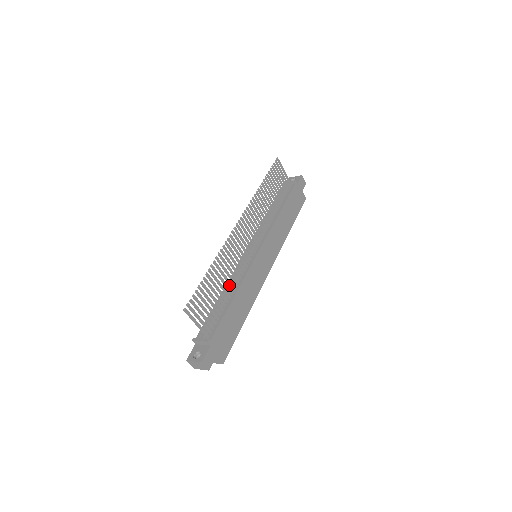
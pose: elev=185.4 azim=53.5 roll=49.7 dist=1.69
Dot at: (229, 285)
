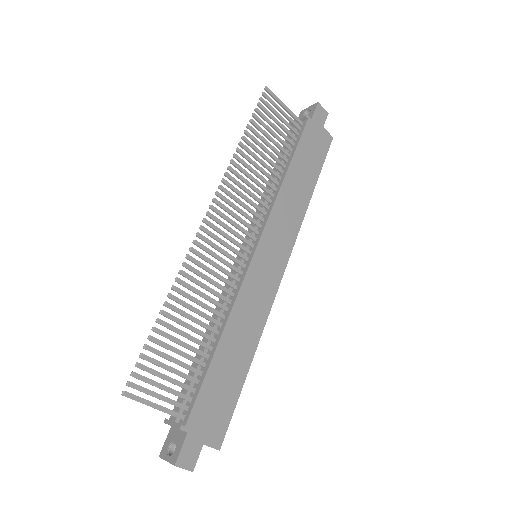
Dot at: occluded
